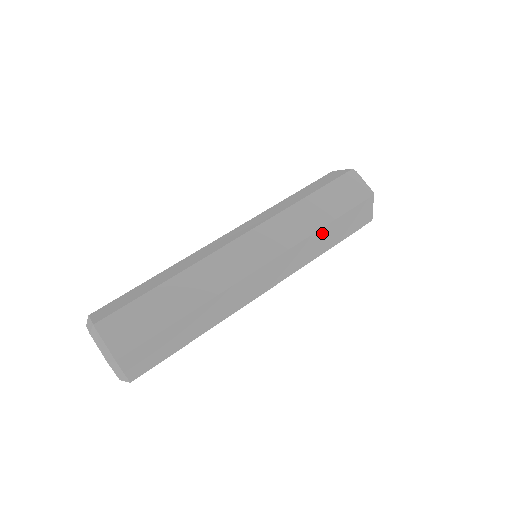
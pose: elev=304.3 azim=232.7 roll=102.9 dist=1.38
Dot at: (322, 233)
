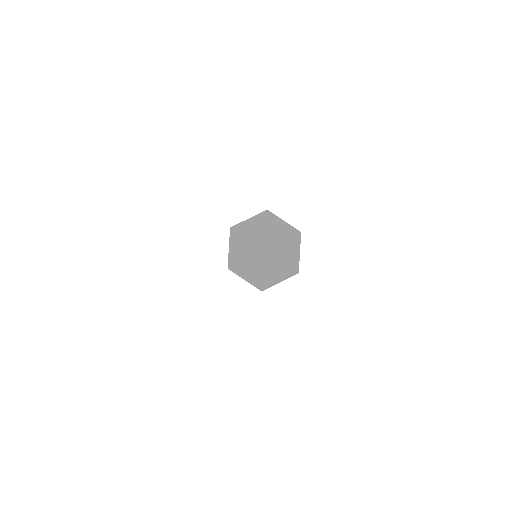
Dot at: occluded
